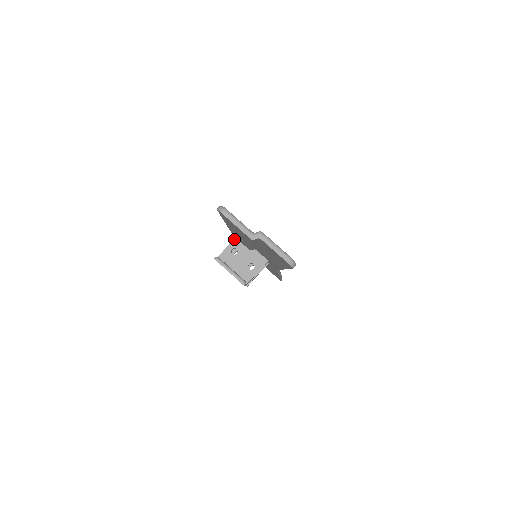
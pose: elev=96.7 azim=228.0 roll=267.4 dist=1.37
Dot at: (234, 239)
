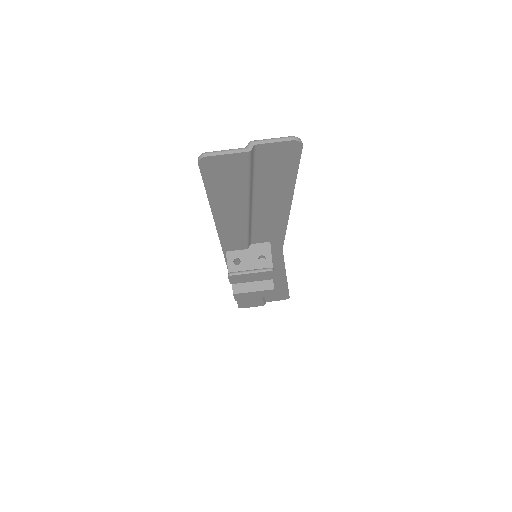
Dot at: (227, 254)
